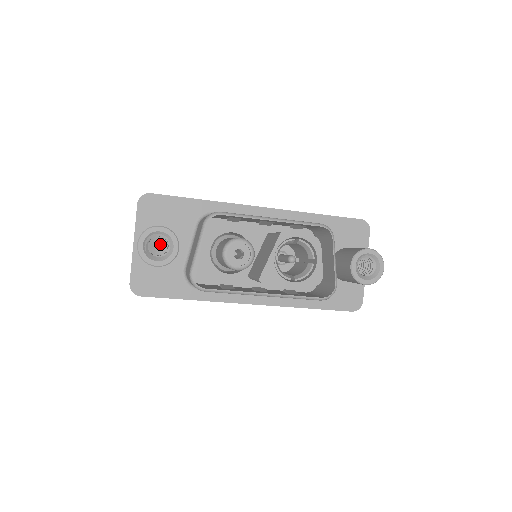
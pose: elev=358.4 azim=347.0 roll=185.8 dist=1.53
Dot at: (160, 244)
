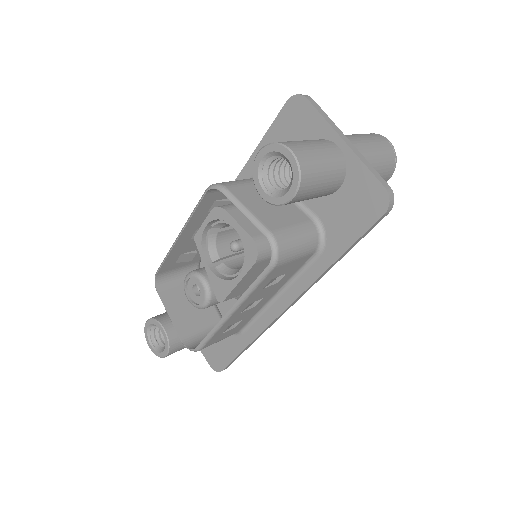
Dot at: occluded
